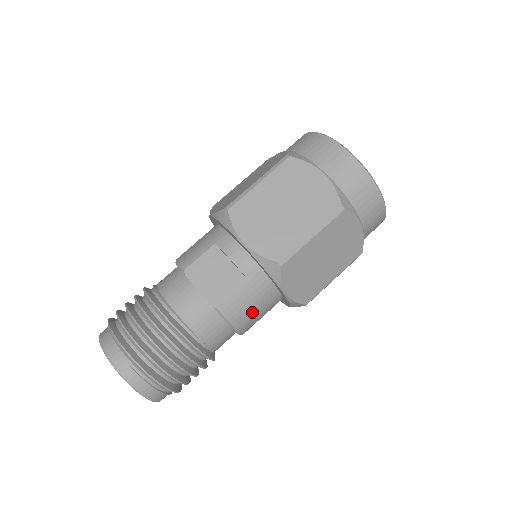
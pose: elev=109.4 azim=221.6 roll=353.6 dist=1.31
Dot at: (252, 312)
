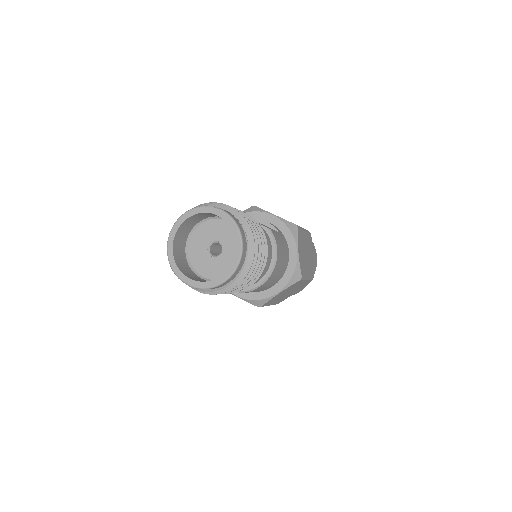
Dot at: (282, 252)
